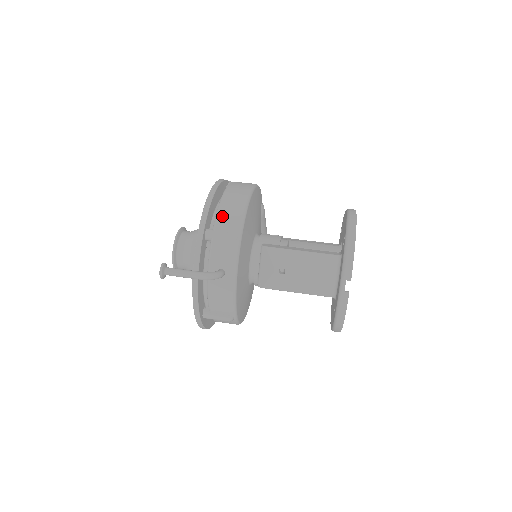
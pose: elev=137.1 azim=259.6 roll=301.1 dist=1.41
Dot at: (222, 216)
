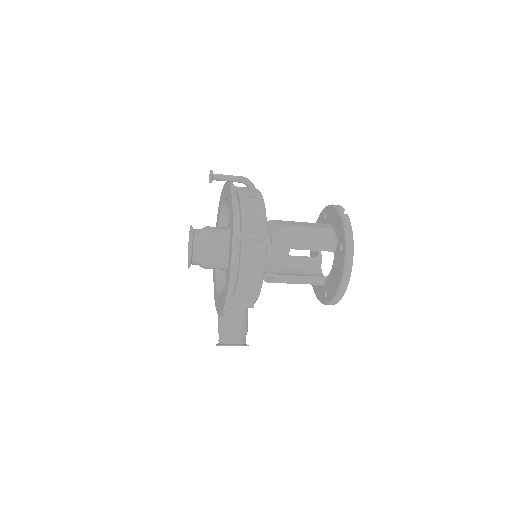
Dot at: occluded
